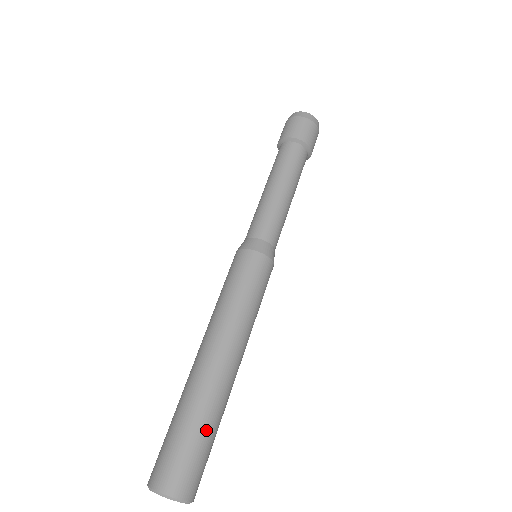
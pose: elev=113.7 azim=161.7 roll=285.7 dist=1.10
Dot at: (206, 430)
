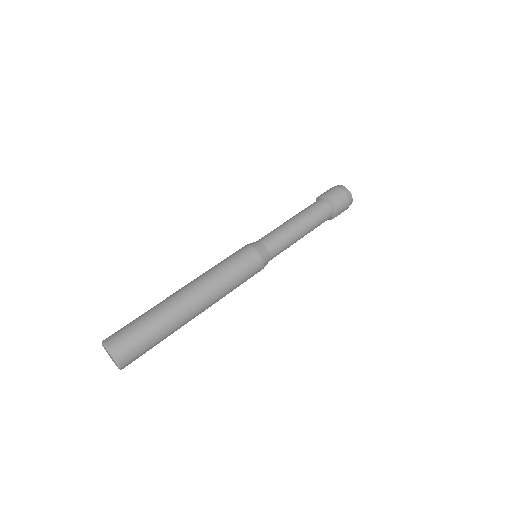
Dot at: (160, 338)
